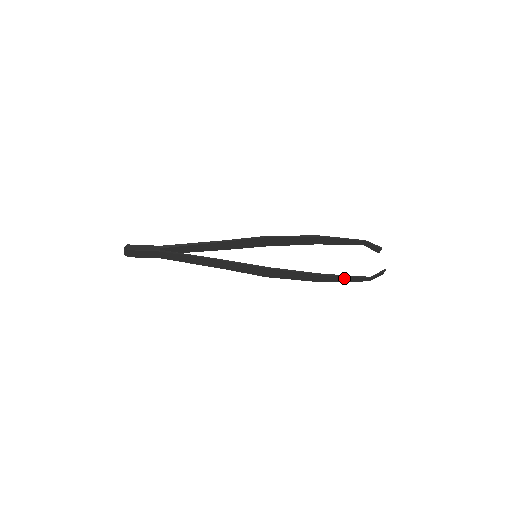
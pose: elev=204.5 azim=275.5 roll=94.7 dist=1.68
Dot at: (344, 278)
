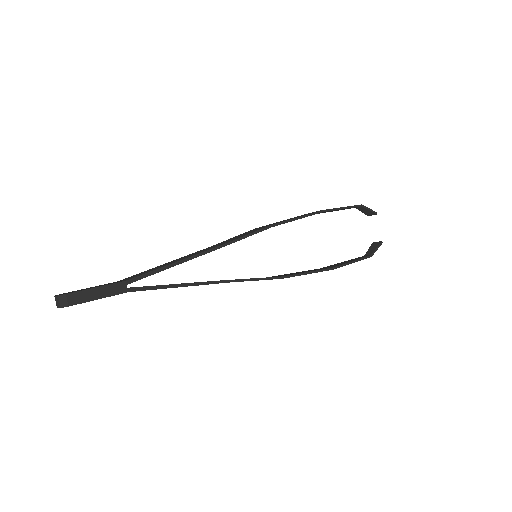
Dot at: occluded
